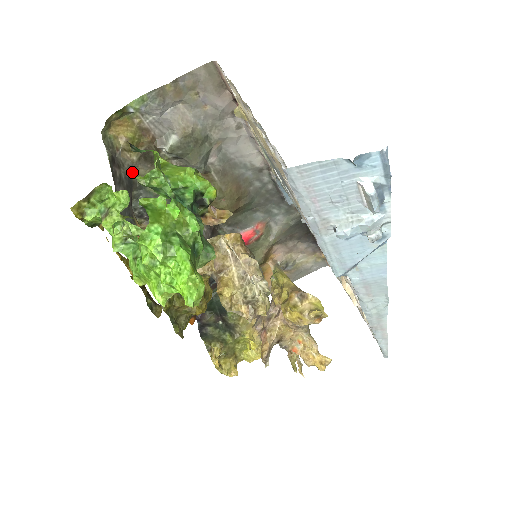
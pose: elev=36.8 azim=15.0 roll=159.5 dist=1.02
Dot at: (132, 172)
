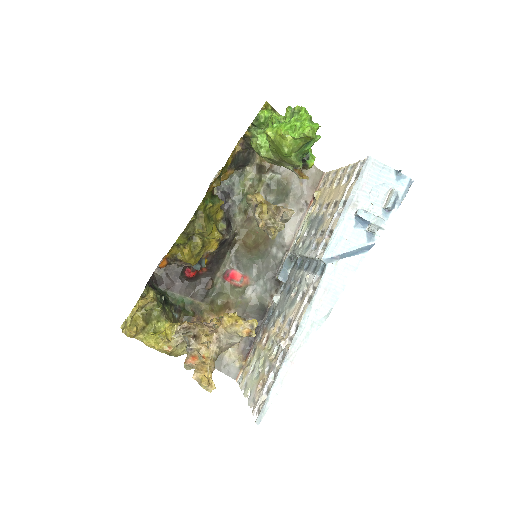
Dot at: (250, 163)
